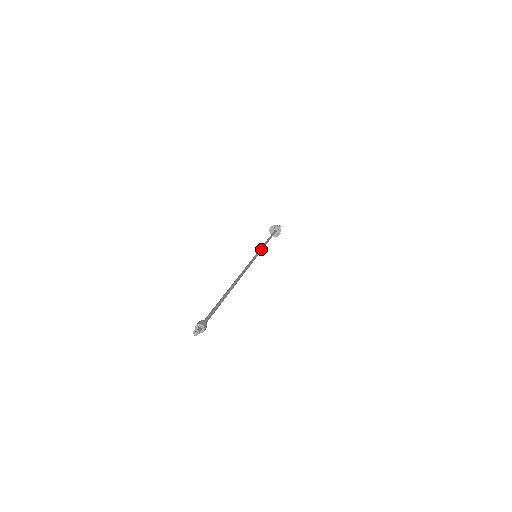
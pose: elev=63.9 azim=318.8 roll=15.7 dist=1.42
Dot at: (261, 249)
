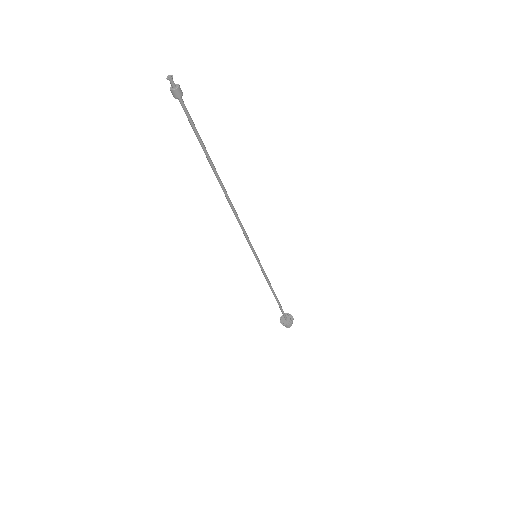
Dot at: occluded
